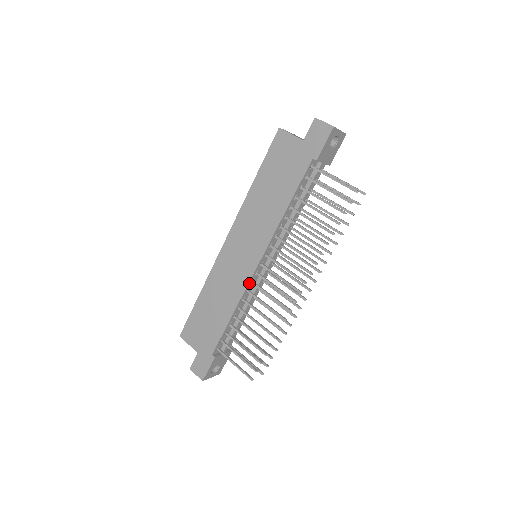
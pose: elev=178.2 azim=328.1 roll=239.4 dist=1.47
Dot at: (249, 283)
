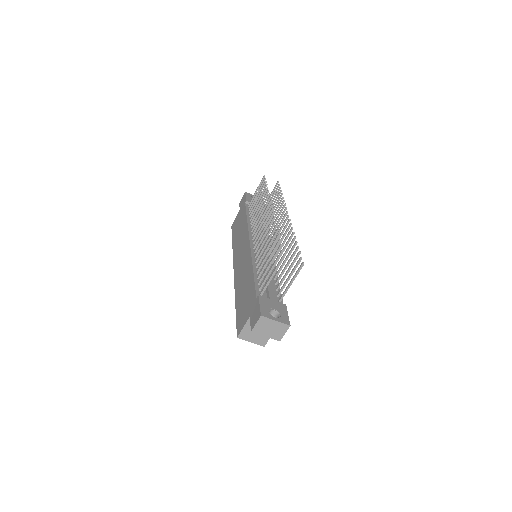
Dot at: (252, 252)
